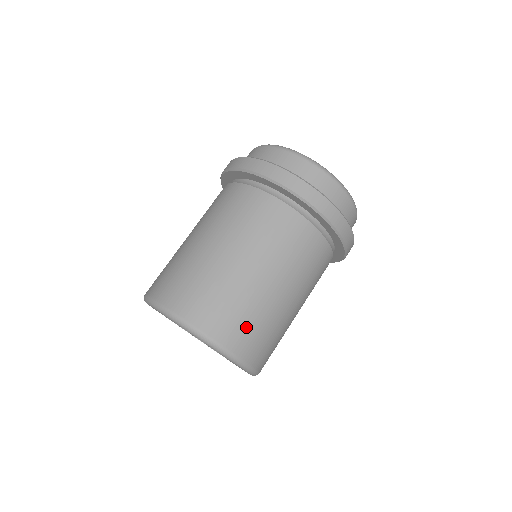
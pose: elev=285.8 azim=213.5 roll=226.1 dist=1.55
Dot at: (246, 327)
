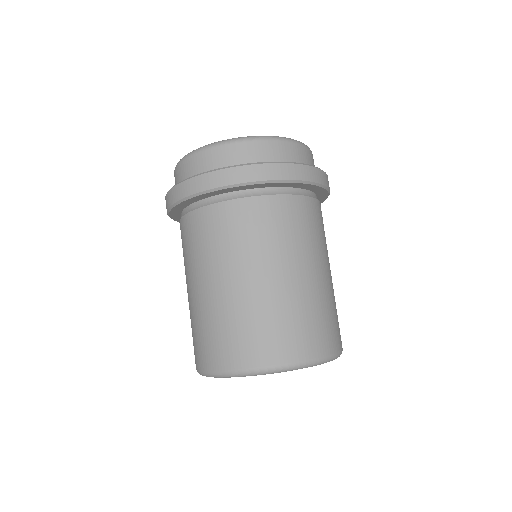
Dot at: (264, 335)
